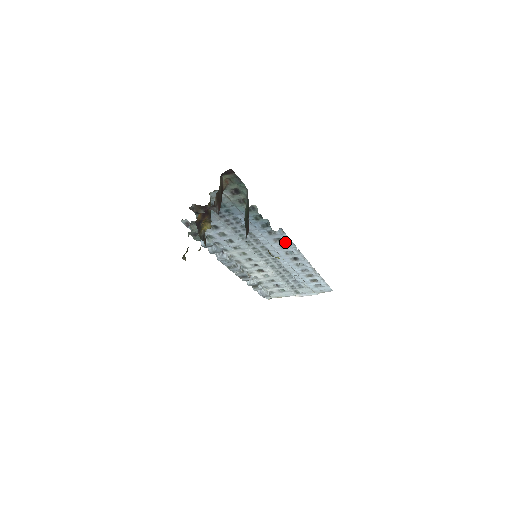
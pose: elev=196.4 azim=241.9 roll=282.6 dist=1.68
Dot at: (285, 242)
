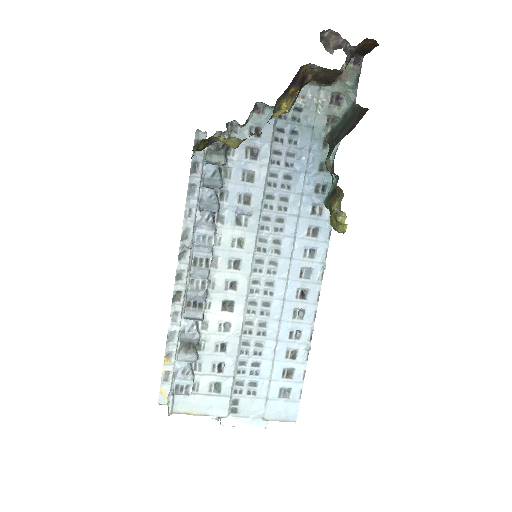
Dot at: (318, 243)
